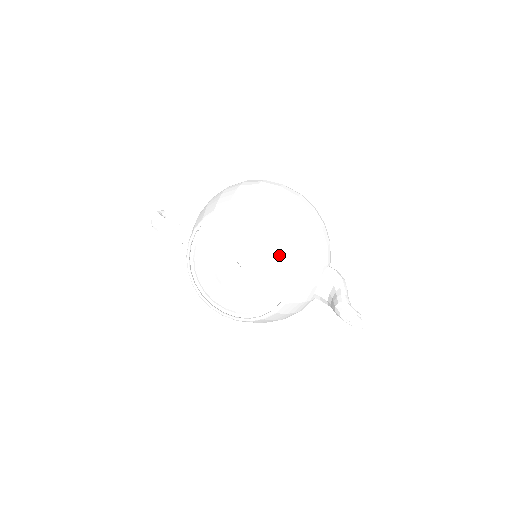
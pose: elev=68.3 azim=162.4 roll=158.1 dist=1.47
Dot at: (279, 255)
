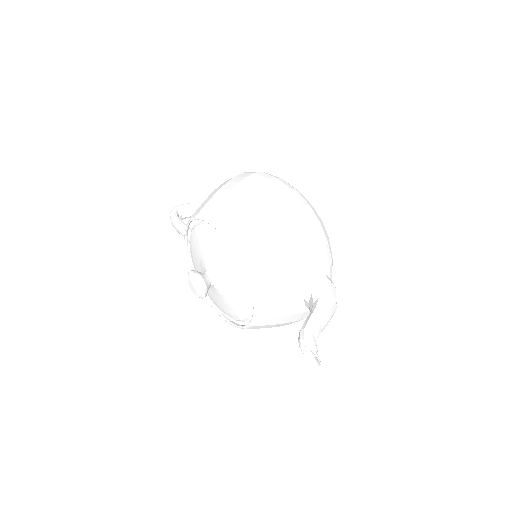
Dot at: (239, 270)
